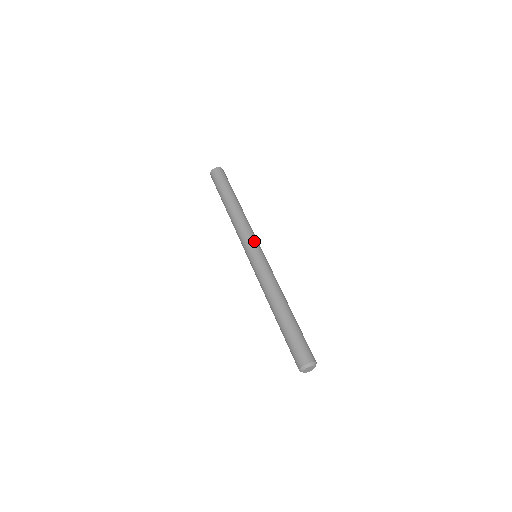
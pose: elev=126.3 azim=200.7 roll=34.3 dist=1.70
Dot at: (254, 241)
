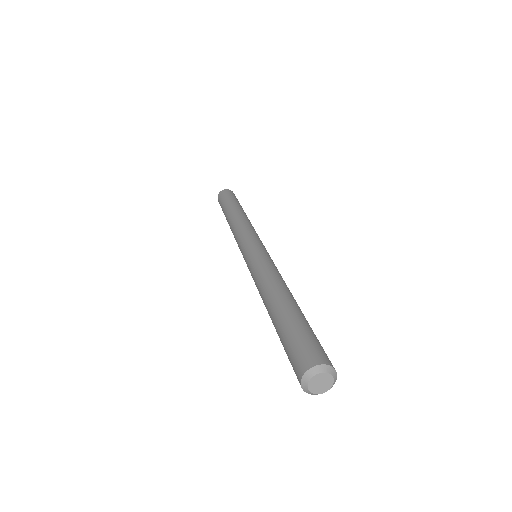
Dot at: (253, 237)
